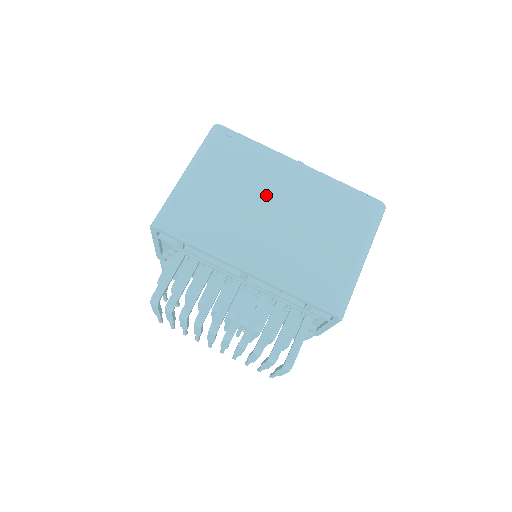
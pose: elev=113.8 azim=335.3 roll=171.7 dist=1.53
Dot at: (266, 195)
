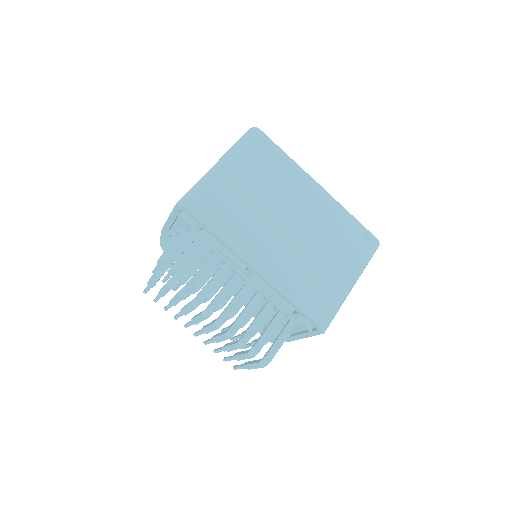
Dot at: (286, 205)
